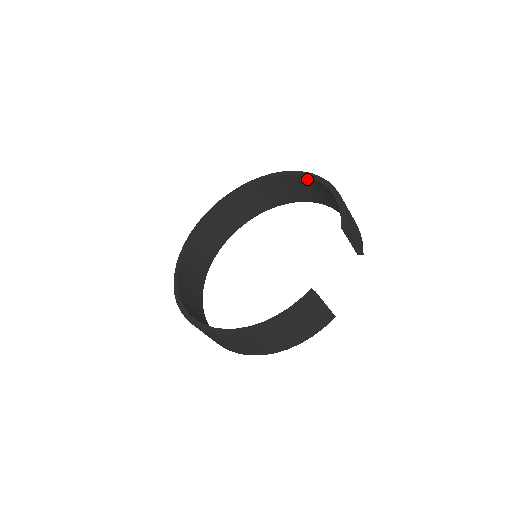
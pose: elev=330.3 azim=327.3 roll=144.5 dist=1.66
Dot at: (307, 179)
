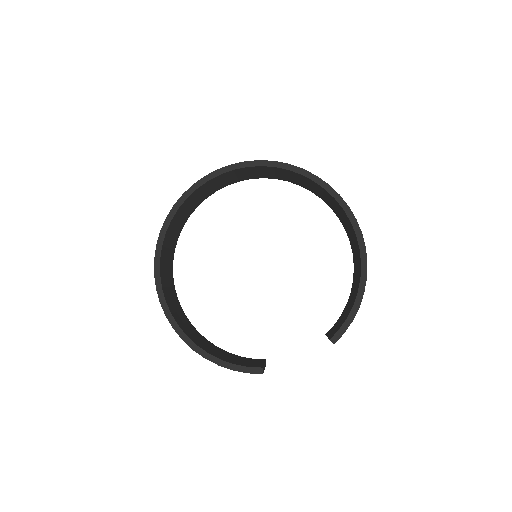
Dot at: (358, 245)
